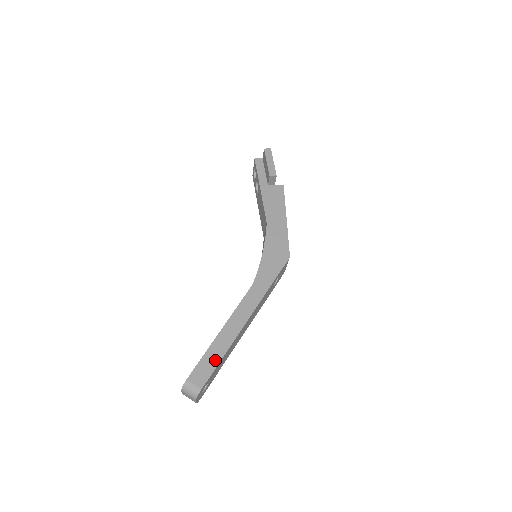
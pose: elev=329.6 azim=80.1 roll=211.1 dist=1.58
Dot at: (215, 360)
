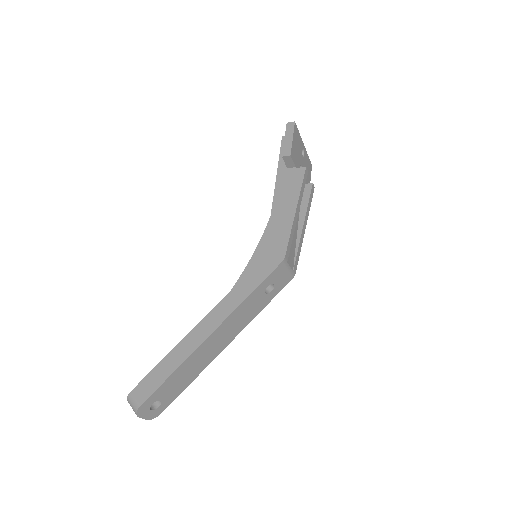
Dot at: (163, 375)
